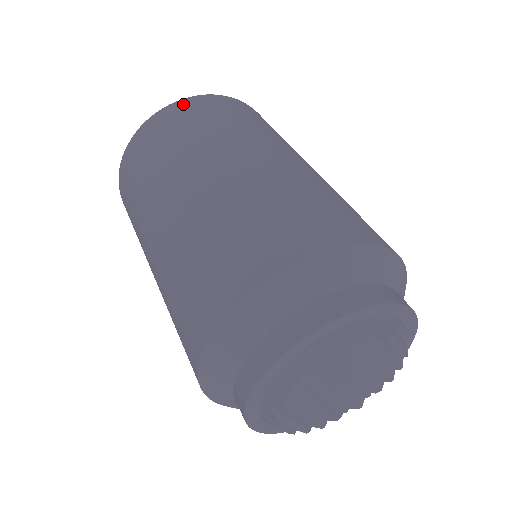
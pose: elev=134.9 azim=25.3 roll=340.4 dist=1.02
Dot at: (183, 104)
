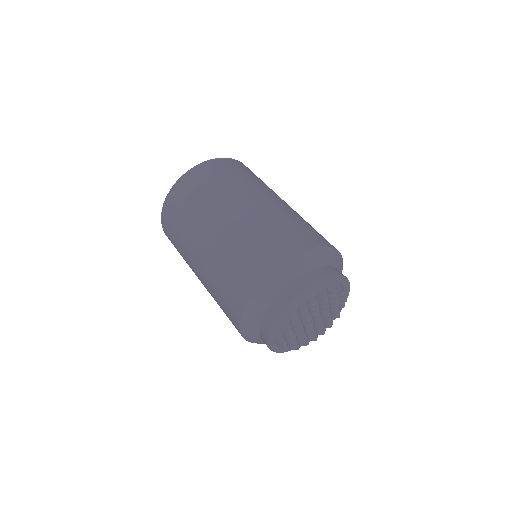
Dot at: (244, 165)
